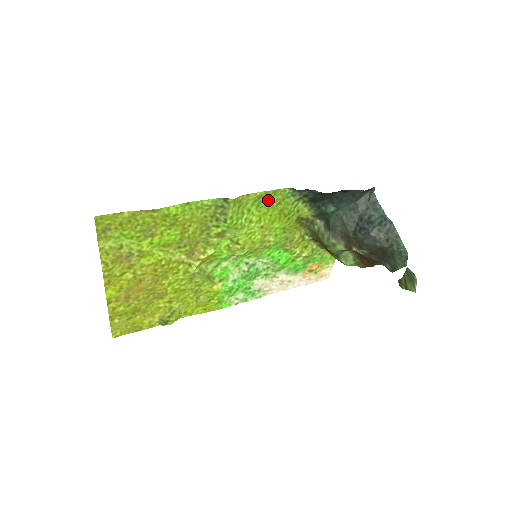
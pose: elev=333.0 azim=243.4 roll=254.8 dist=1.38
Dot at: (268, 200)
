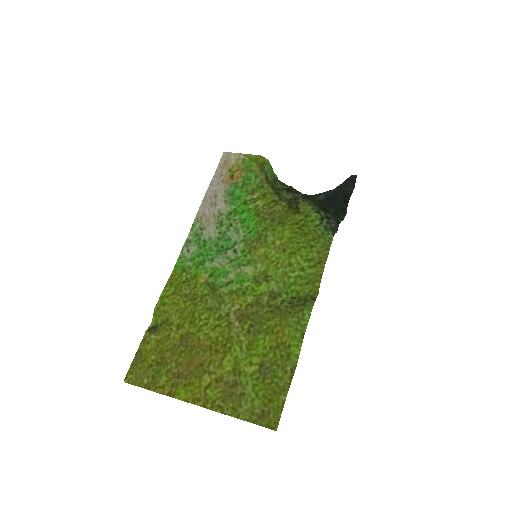
Dot at: (316, 251)
